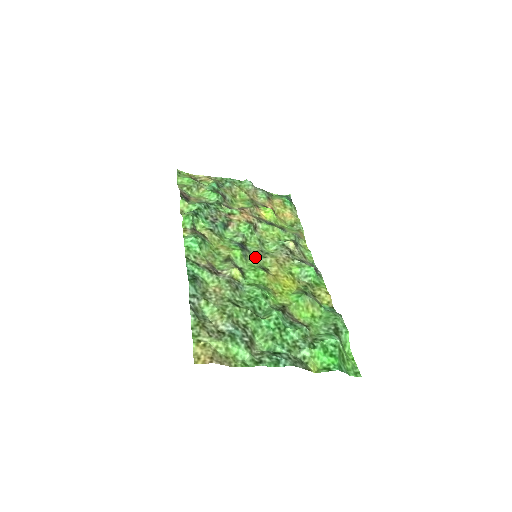
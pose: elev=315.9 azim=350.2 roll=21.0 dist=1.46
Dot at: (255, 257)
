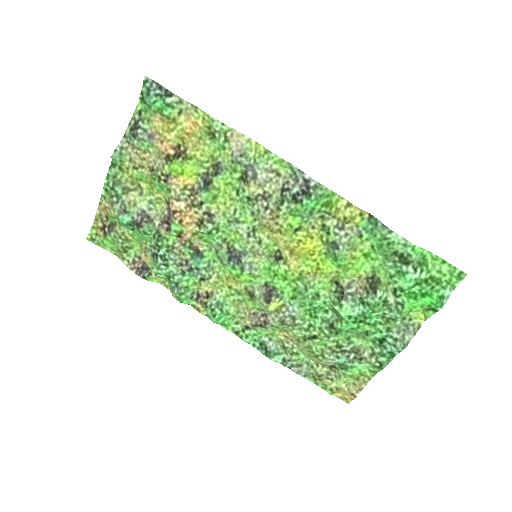
Dot at: (255, 253)
